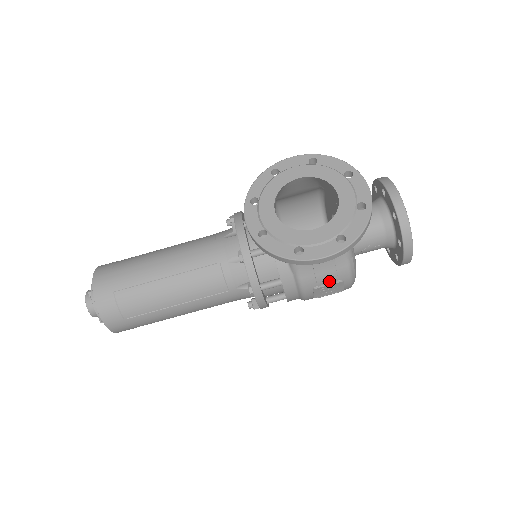
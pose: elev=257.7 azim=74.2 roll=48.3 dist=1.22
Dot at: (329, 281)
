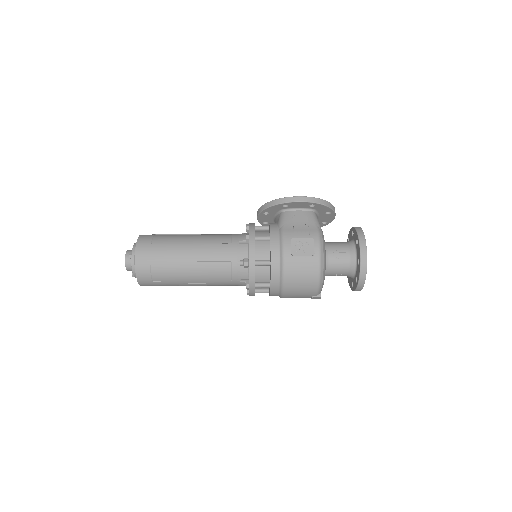
Dot at: (303, 237)
